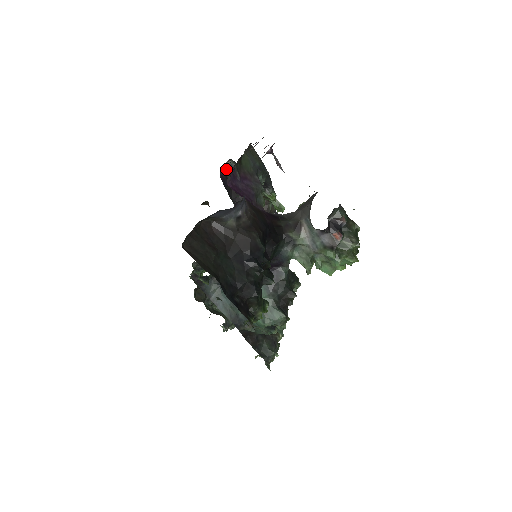
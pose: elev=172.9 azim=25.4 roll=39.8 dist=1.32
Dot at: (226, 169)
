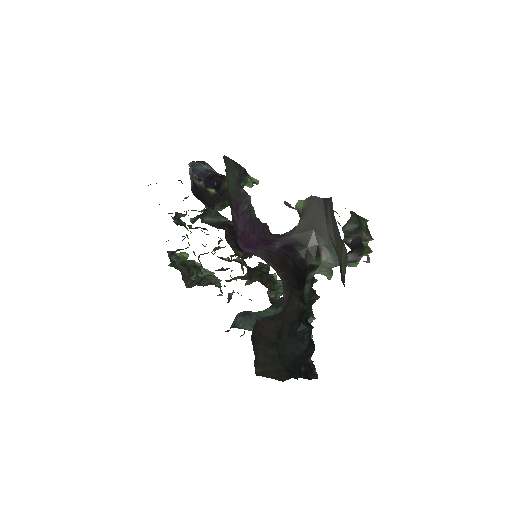
Dot at: (191, 176)
